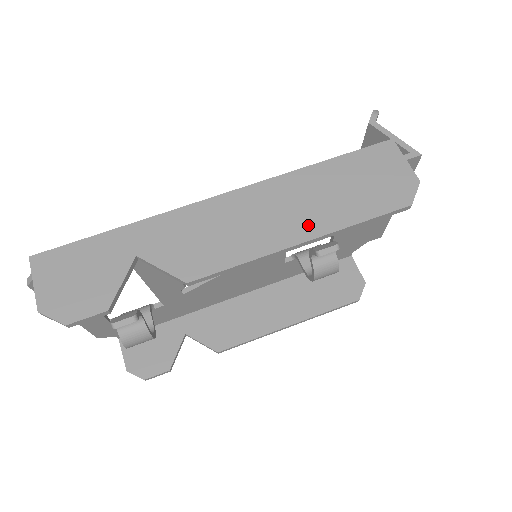
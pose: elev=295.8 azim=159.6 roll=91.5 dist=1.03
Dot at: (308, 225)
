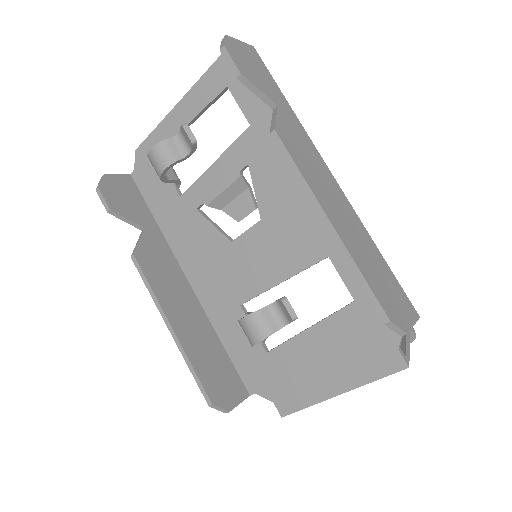
Dot at: (342, 230)
